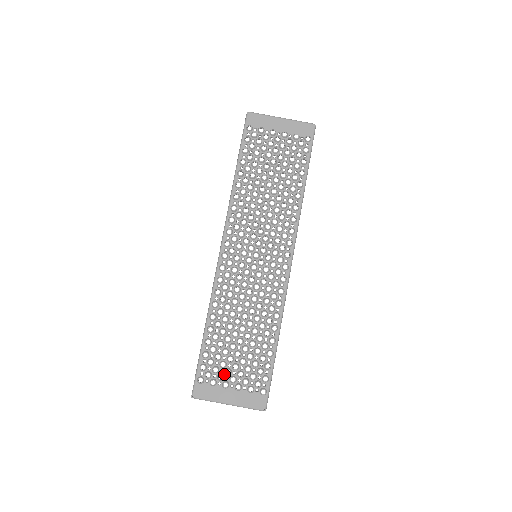
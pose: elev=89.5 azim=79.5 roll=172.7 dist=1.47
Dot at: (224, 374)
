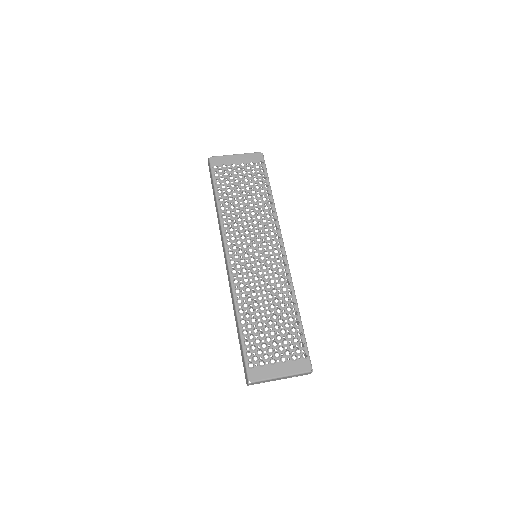
Dot at: (268, 354)
